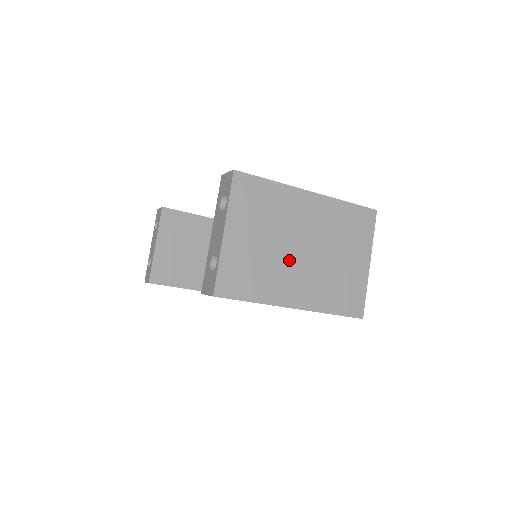
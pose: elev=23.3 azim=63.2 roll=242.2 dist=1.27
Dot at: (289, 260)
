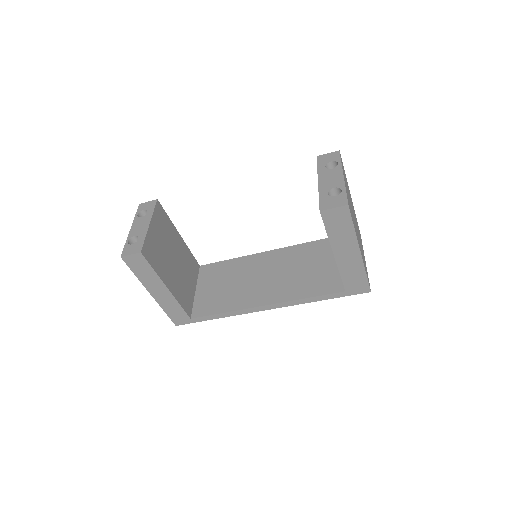
Dot at: occluded
